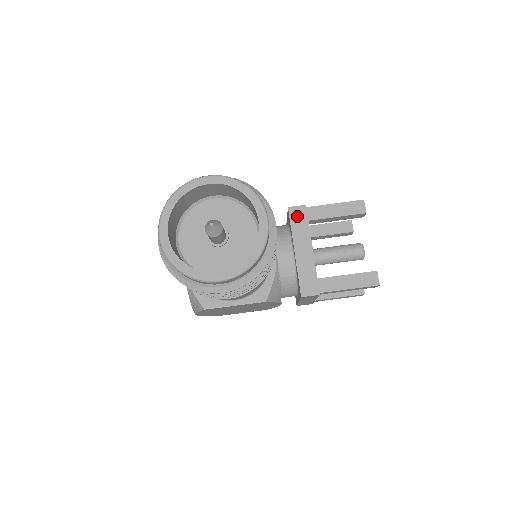
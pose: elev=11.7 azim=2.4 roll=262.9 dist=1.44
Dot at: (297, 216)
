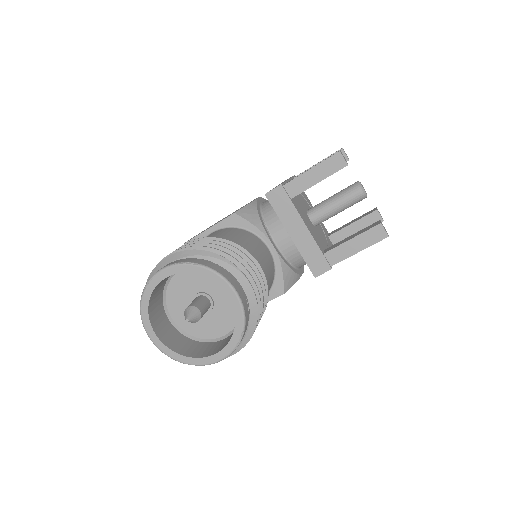
Dot at: (277, 200)
